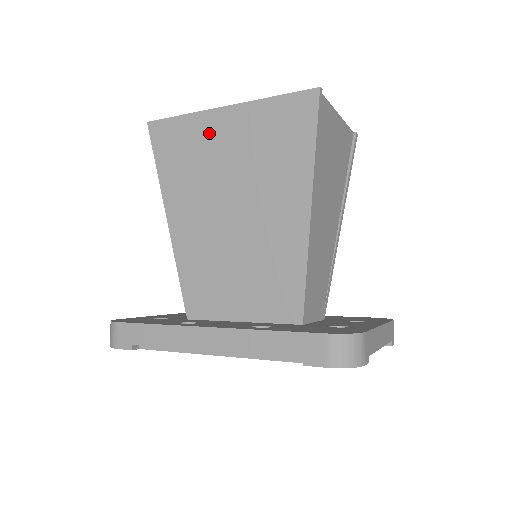
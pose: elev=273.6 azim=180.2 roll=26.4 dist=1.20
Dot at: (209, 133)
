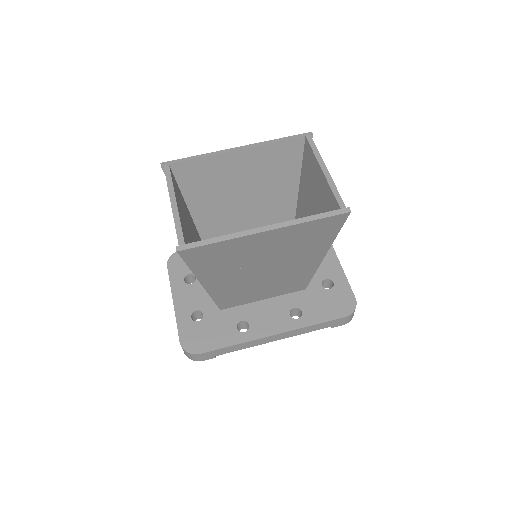
Dot at: (248, 245)
